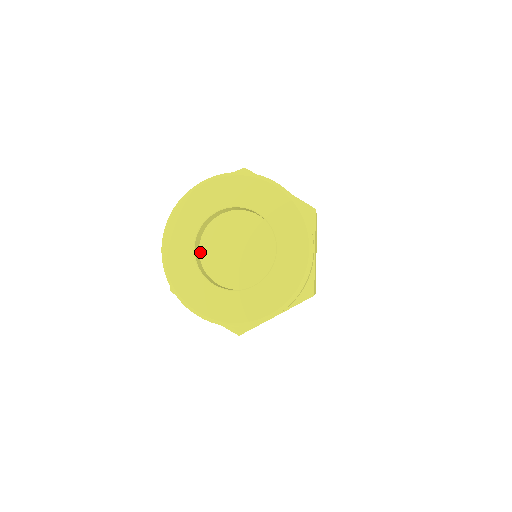
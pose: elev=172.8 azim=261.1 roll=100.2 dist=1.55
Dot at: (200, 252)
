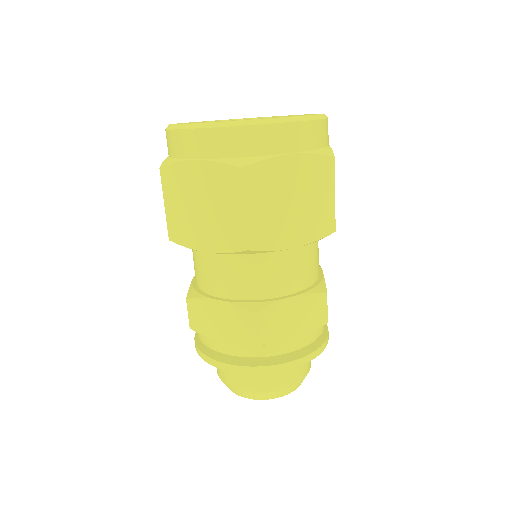
Dot at: occluded
